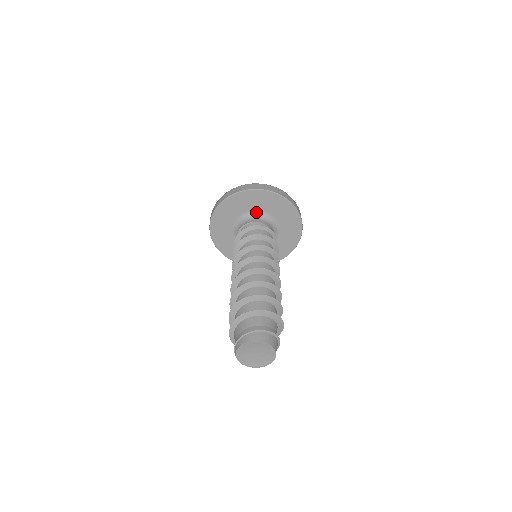
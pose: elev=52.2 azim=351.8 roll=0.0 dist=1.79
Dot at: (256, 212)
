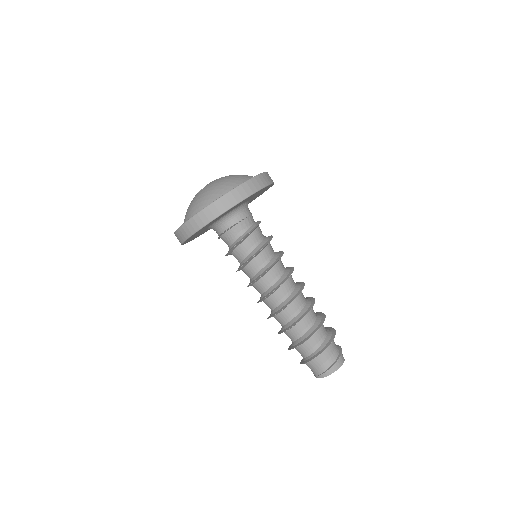
Dot at: (245, 203)
